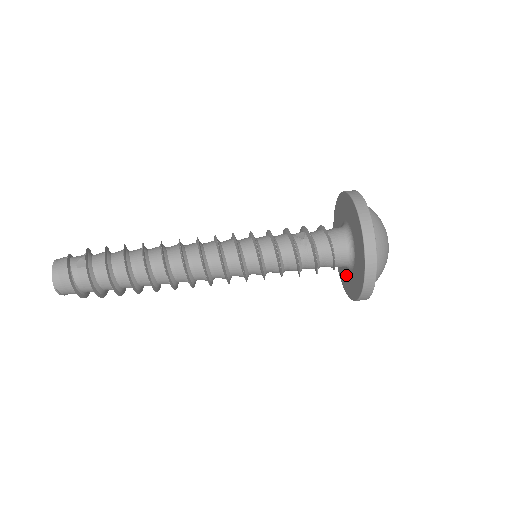
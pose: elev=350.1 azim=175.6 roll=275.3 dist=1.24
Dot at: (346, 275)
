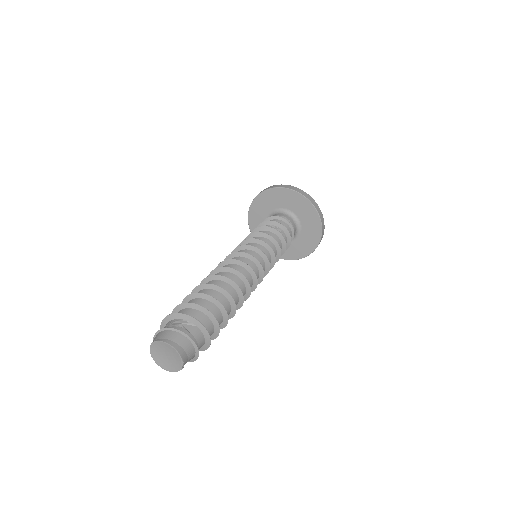
Dot at: occluded
